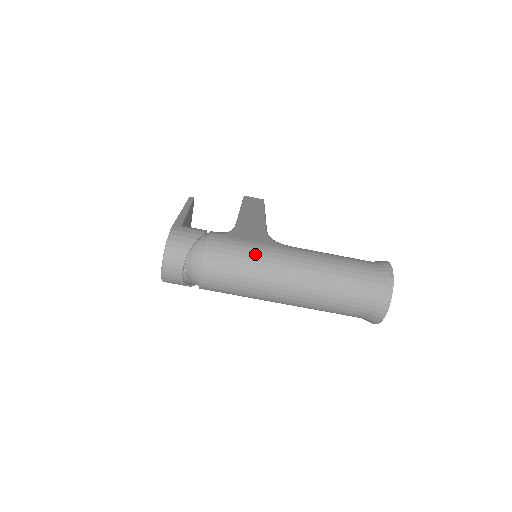
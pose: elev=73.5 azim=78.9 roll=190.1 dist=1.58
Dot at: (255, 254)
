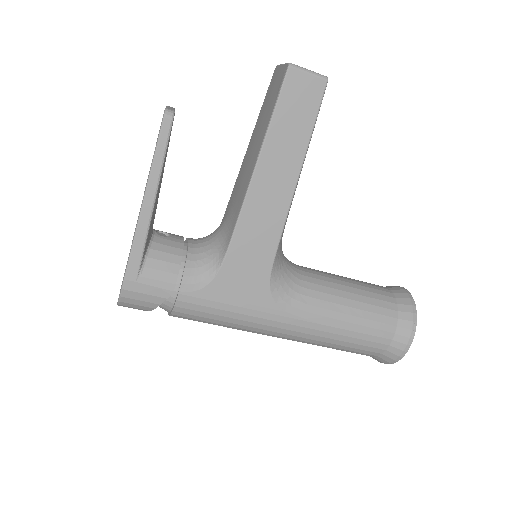
Dot at: (237, 324)
